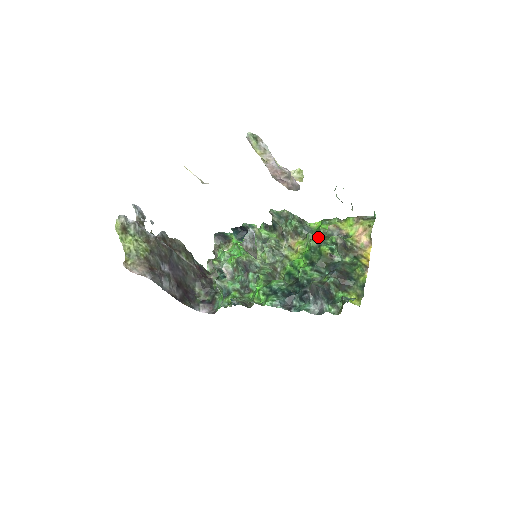
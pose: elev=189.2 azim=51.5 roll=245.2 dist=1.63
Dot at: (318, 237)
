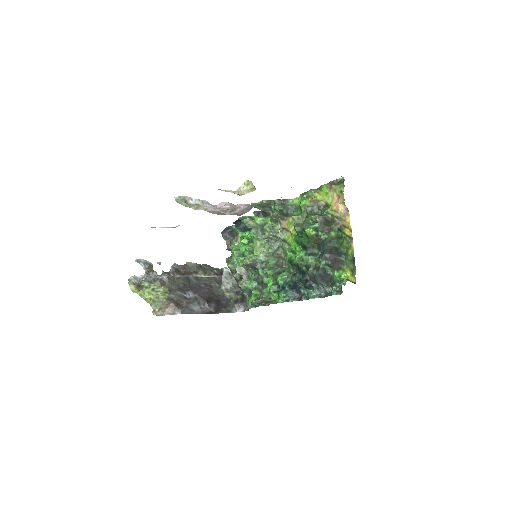
Dot at: (302, 216)
